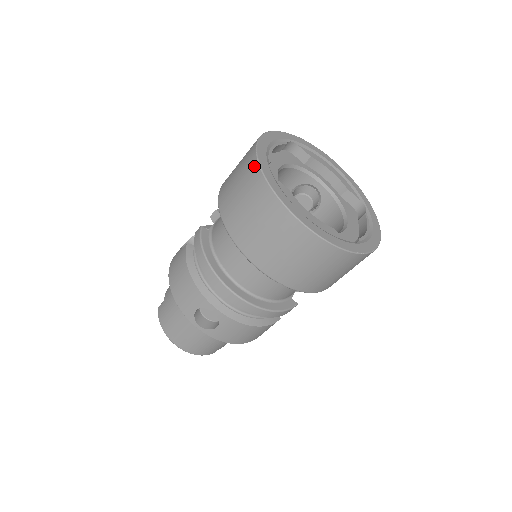
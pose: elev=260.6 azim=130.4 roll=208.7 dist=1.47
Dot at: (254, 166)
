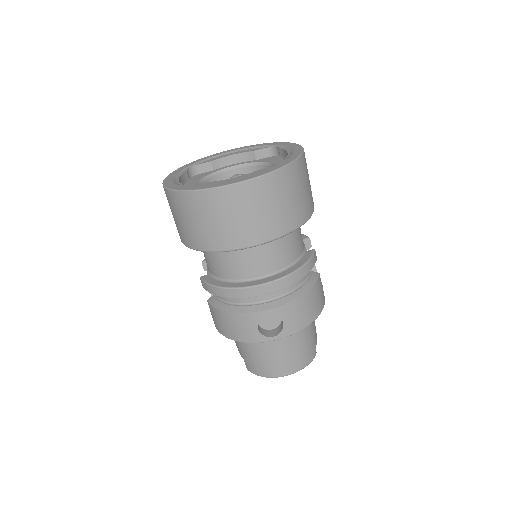
Dot at: (173, 195)
